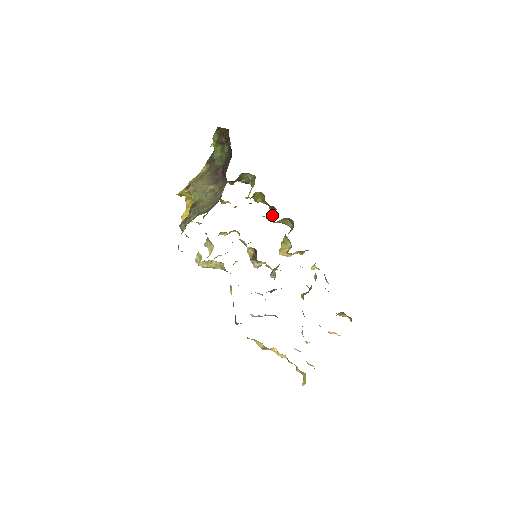
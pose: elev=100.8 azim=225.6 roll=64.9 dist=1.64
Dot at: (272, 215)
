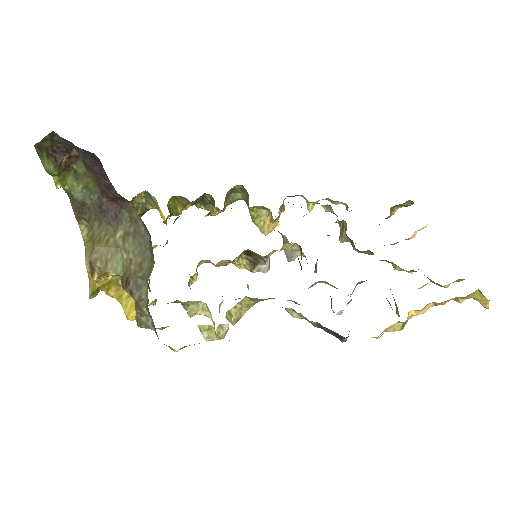
Dot at: occluded
